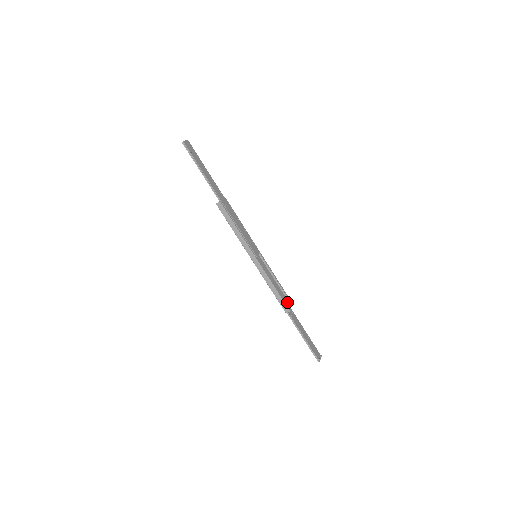
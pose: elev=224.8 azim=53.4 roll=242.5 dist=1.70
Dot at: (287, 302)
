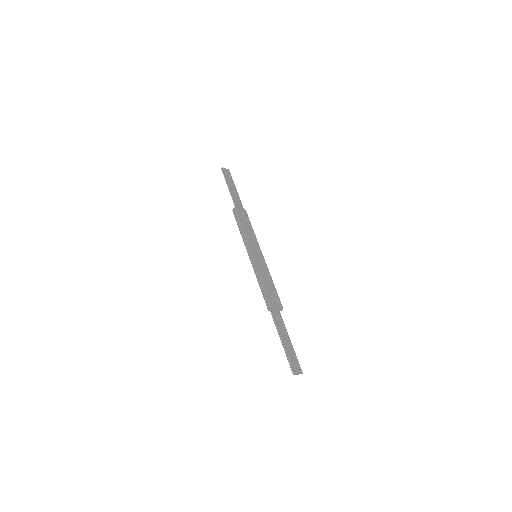
Dot at: (276, 304)
